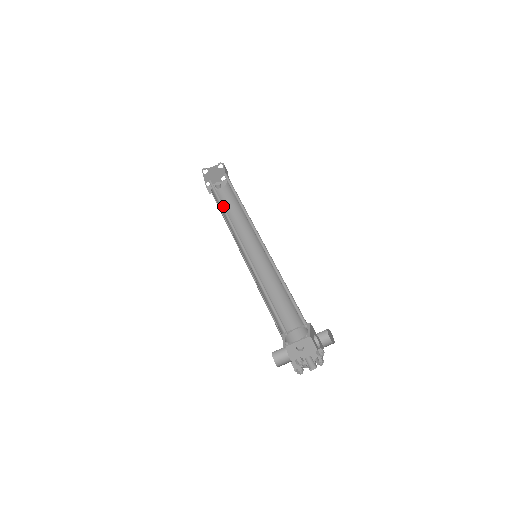
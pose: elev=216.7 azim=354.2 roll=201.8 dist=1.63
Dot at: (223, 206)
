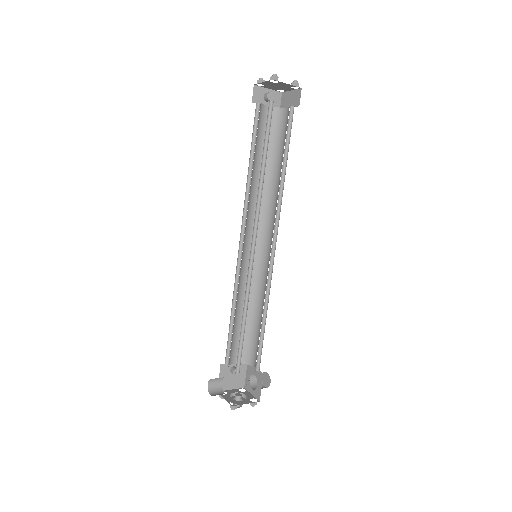
Dot at: (264, 164)
